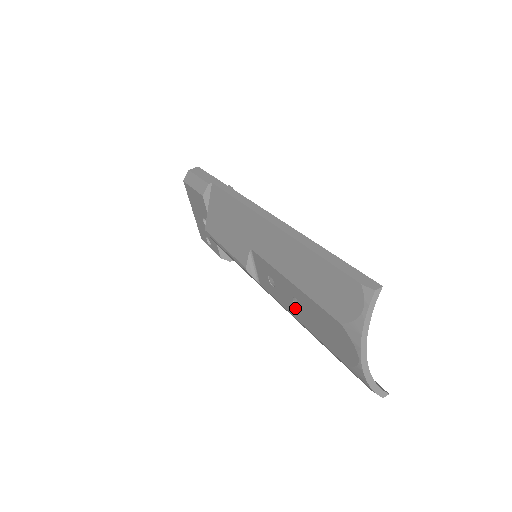
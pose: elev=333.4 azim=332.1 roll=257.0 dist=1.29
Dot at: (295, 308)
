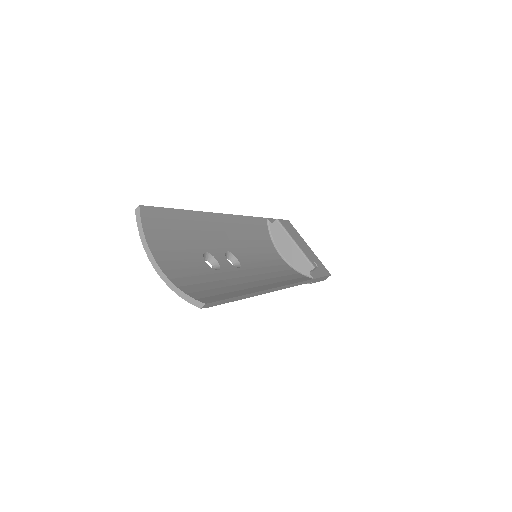
Dot at: occluded
